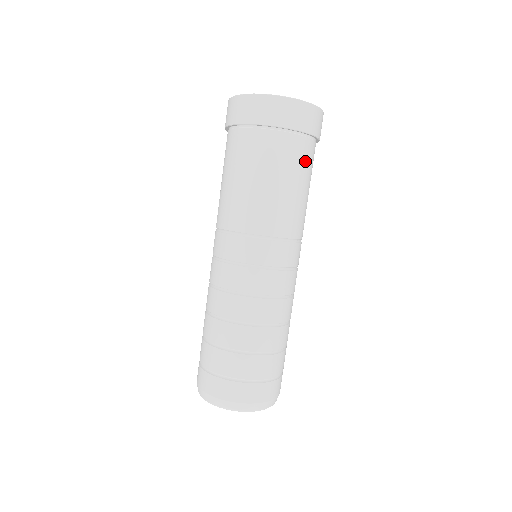
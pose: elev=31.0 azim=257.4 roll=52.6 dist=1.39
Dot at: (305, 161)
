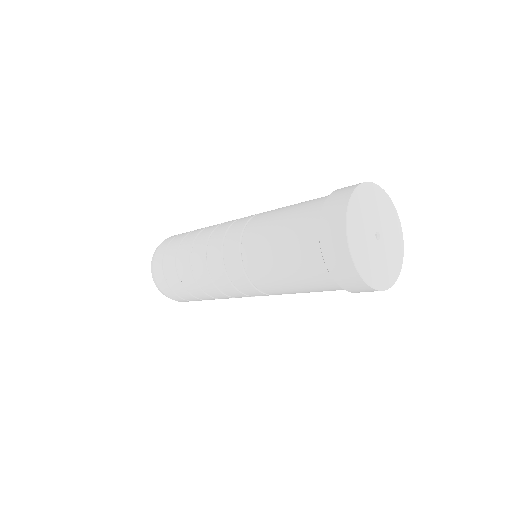
Dot at: occluded
